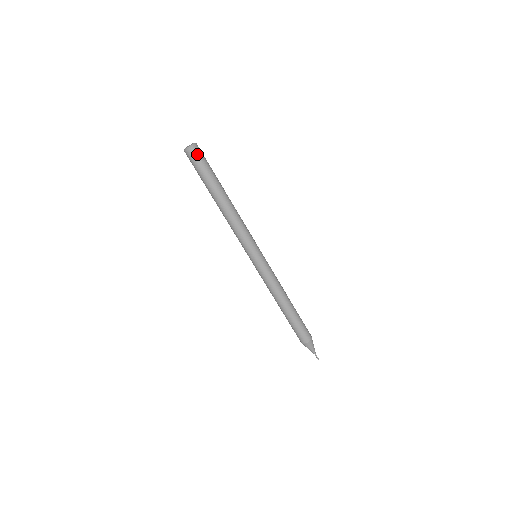
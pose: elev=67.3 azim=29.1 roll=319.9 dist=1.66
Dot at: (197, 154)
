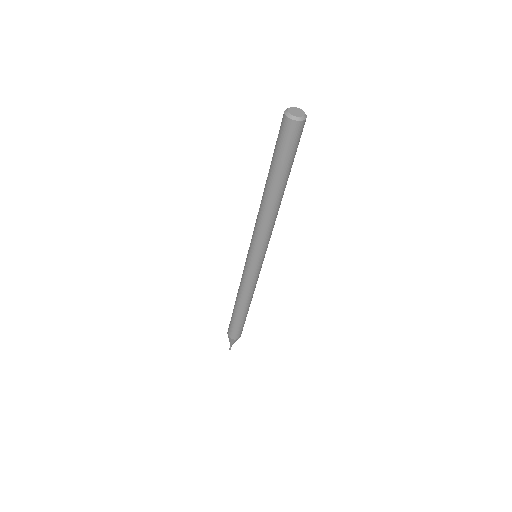
Dot at: (295, 132)
